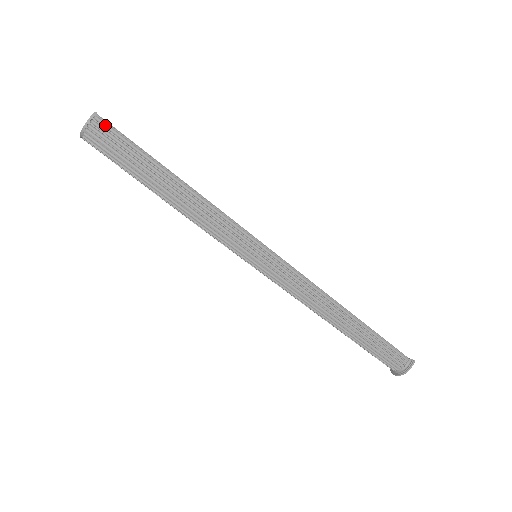
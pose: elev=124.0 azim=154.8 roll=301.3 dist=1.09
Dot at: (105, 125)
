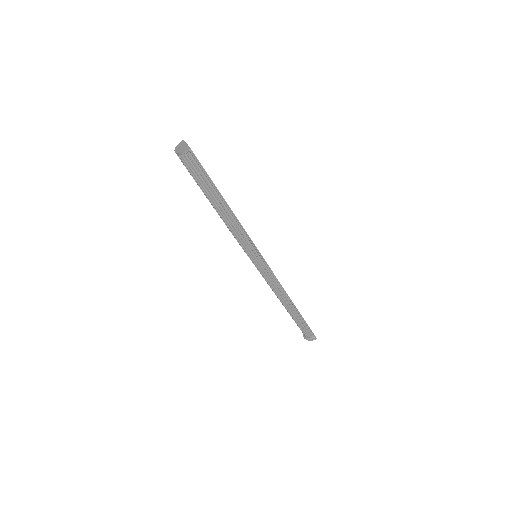
Dot at: (194, 159)
